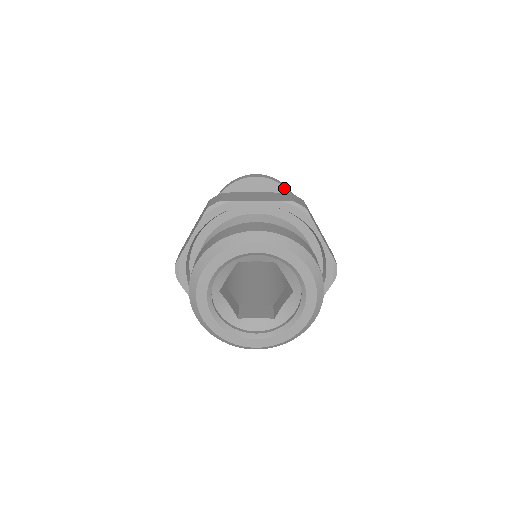
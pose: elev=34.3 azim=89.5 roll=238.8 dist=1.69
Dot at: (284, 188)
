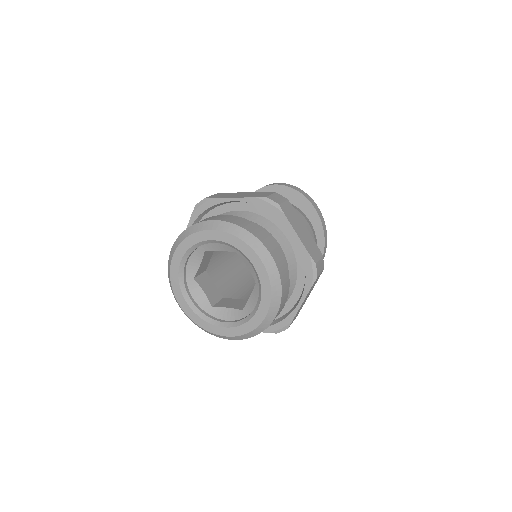
Dot at: (302, 195)
